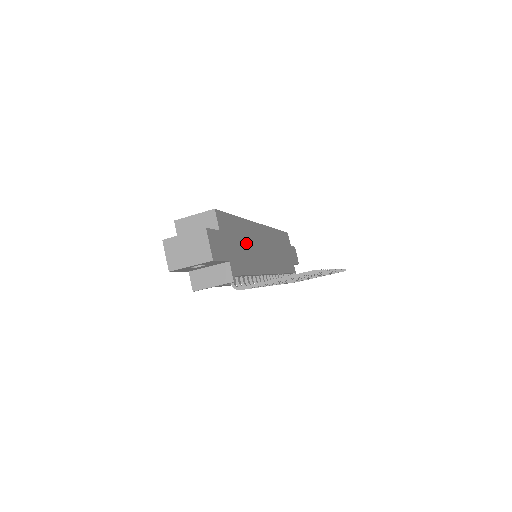
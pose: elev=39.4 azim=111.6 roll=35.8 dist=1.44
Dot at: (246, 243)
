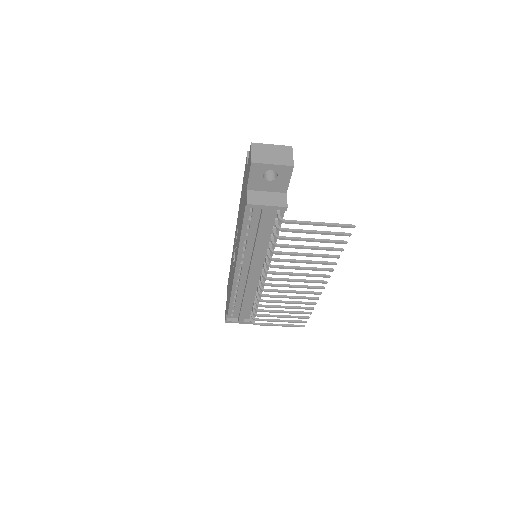
Dot at: occluded
